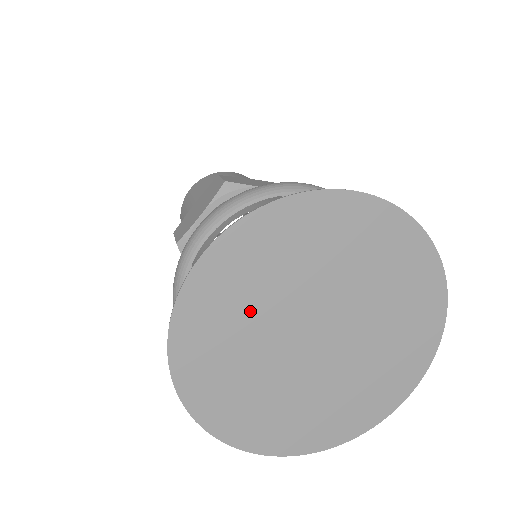
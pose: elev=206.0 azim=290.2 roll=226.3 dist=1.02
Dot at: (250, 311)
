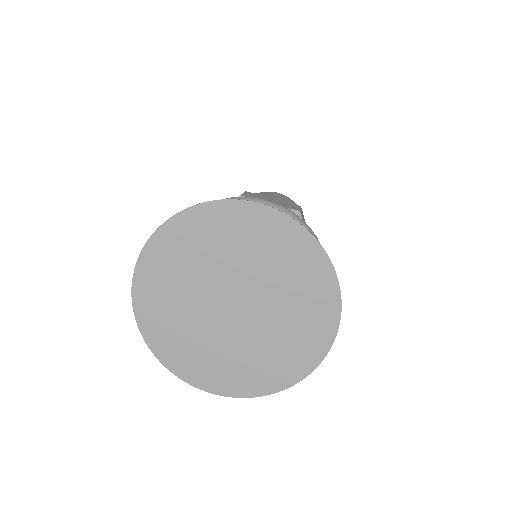
Dot at: (234, 251)
